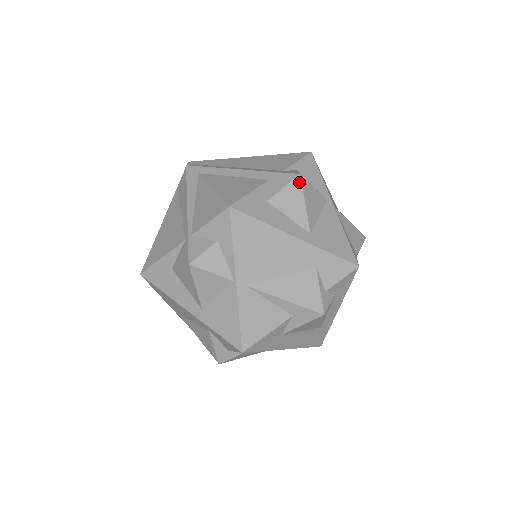
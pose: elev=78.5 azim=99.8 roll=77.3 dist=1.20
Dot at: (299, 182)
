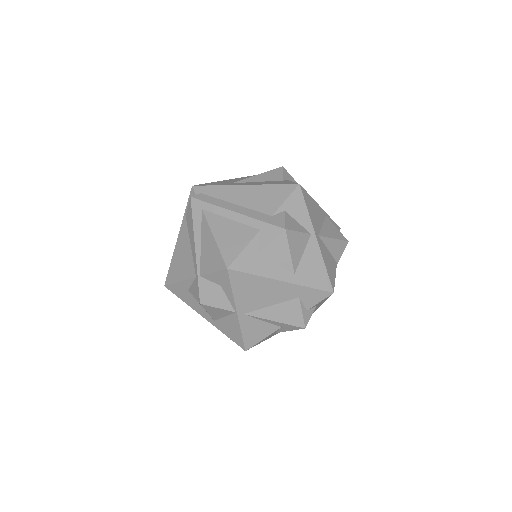
Dot at: (285, 236)
